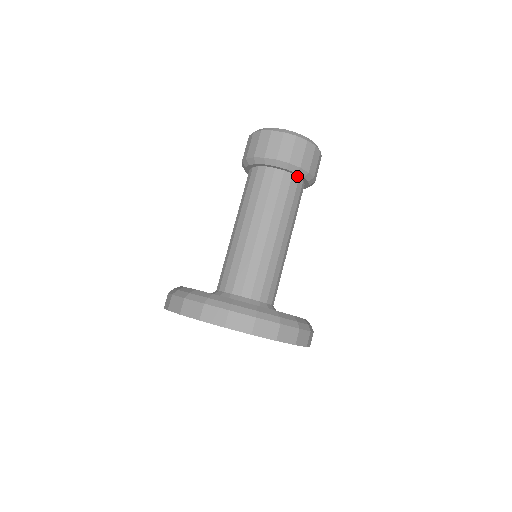
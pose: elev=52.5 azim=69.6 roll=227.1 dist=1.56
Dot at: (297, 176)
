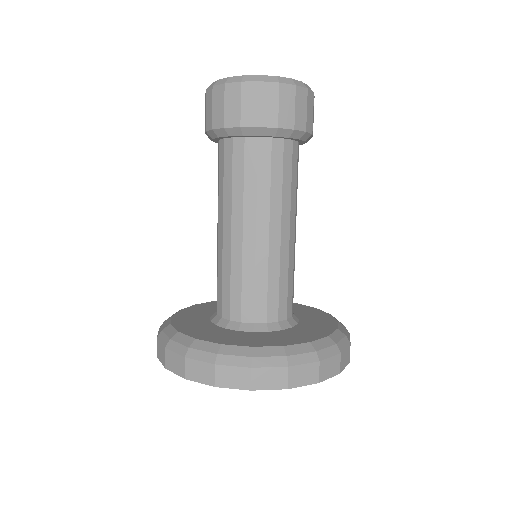
Dot at: (280, 138)
